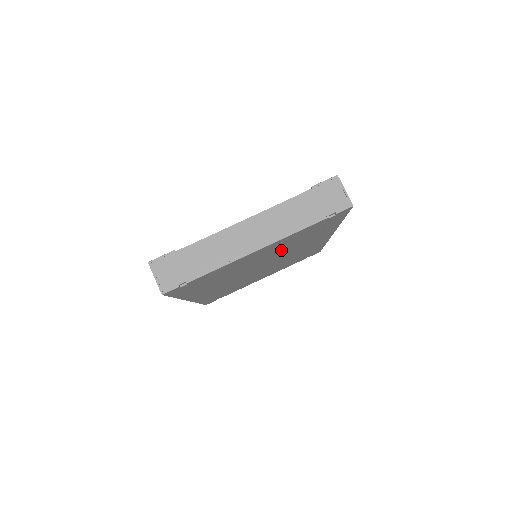
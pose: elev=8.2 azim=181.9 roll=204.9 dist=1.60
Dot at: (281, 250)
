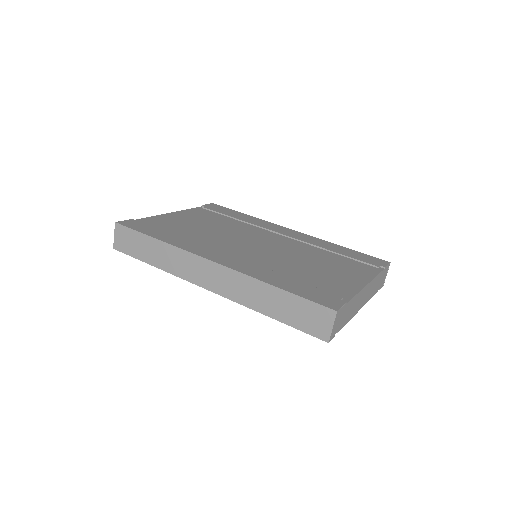
Dot at: occluded
